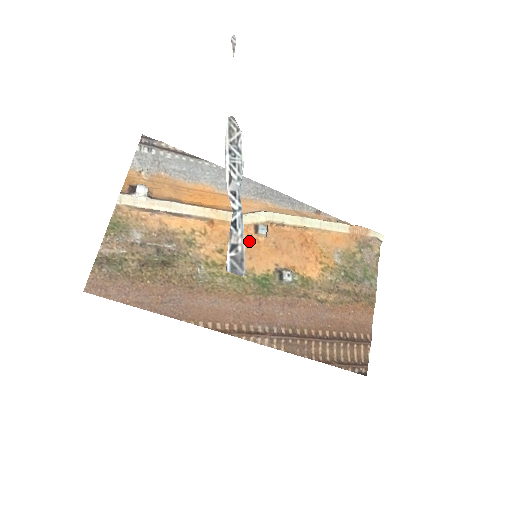
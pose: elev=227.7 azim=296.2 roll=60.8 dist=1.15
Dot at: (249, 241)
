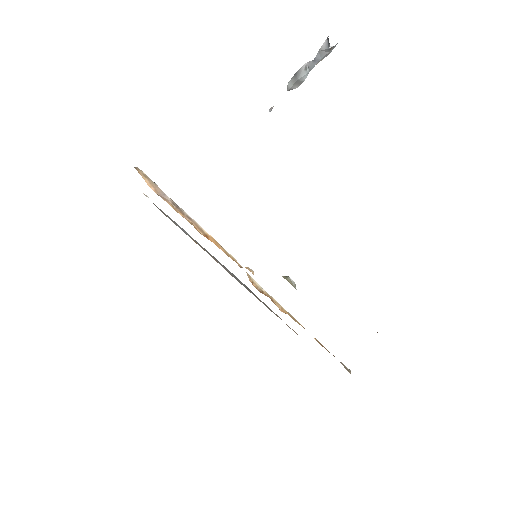
Dot at: occluded
